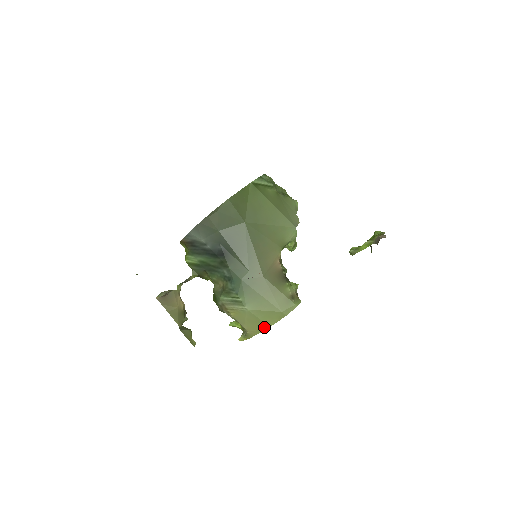
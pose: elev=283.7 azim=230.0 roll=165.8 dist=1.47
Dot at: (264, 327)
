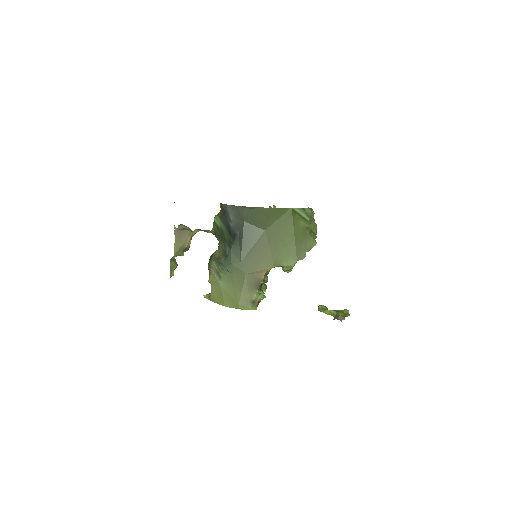
Dot at: (222, 303)
